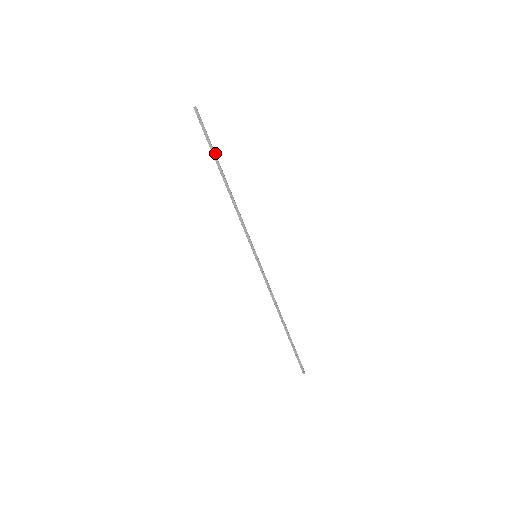
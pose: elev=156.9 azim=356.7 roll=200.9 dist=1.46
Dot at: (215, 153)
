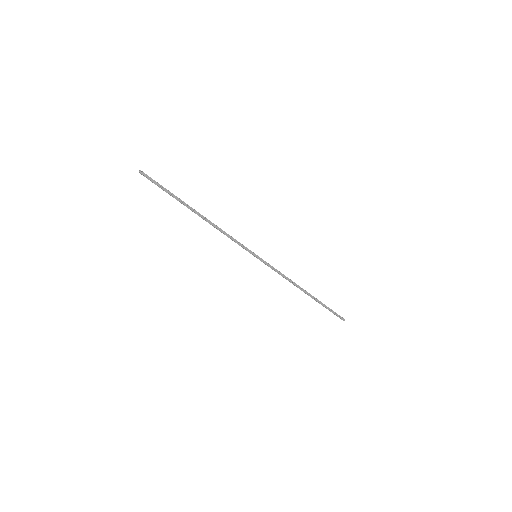
Dot at: (177, 197)
